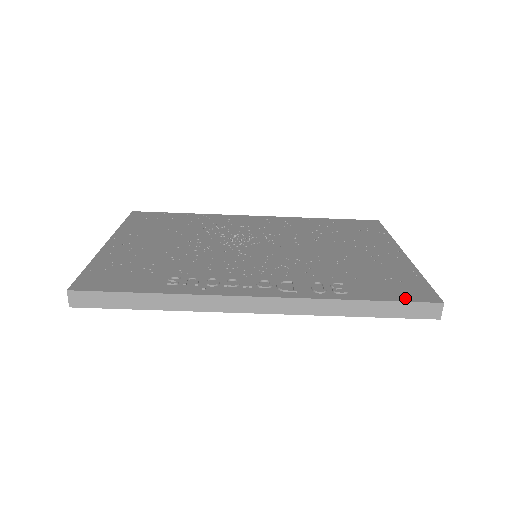
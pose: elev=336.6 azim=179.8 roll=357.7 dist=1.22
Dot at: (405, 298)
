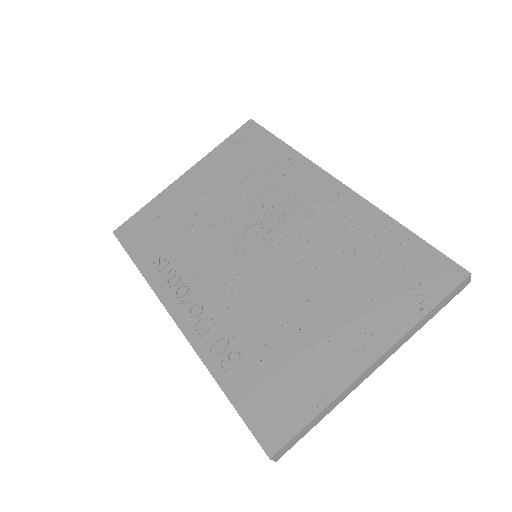
Dot at: (252, 421)
